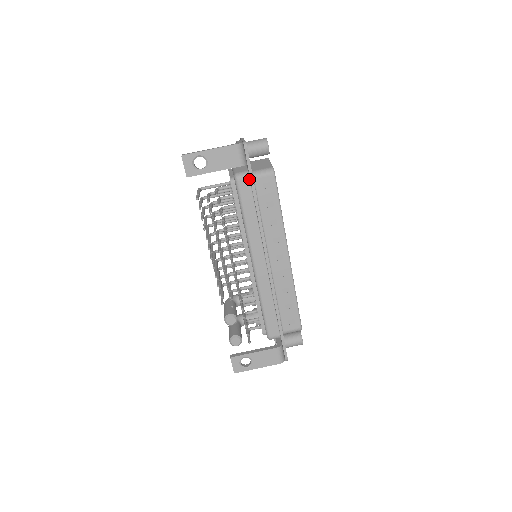
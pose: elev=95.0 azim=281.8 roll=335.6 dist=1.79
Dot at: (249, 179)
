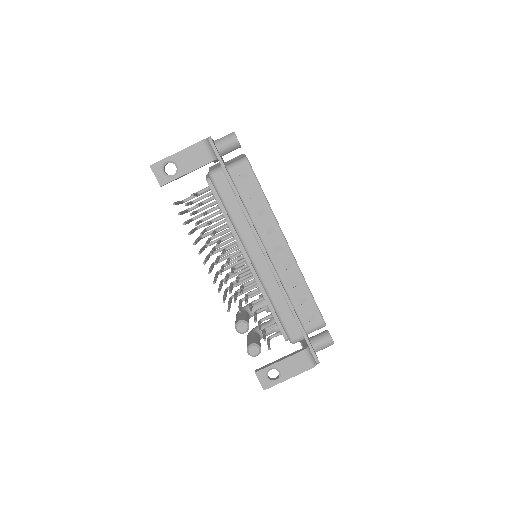
Dot at: (224, 173)
